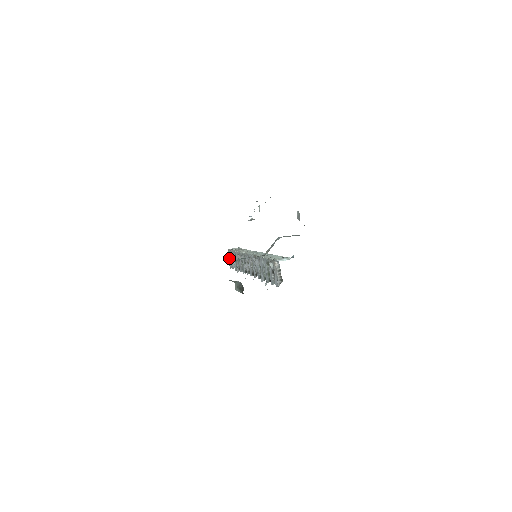
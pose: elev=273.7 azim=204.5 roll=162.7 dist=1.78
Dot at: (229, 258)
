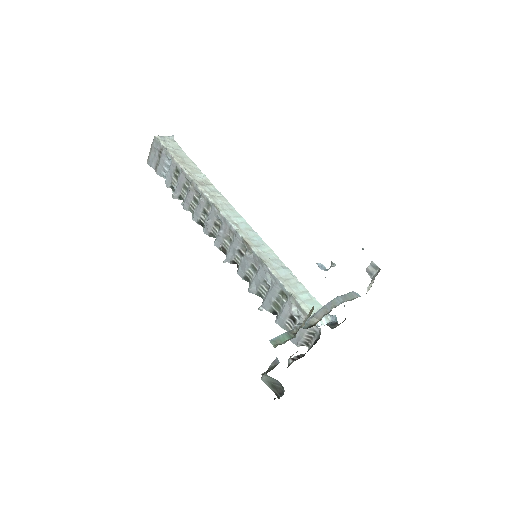
Dot at: (153, 151)
